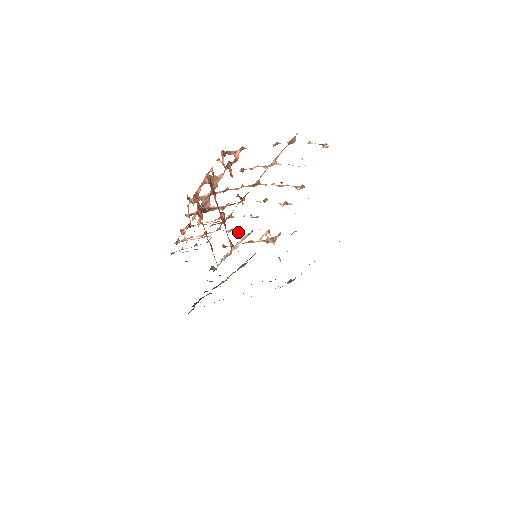
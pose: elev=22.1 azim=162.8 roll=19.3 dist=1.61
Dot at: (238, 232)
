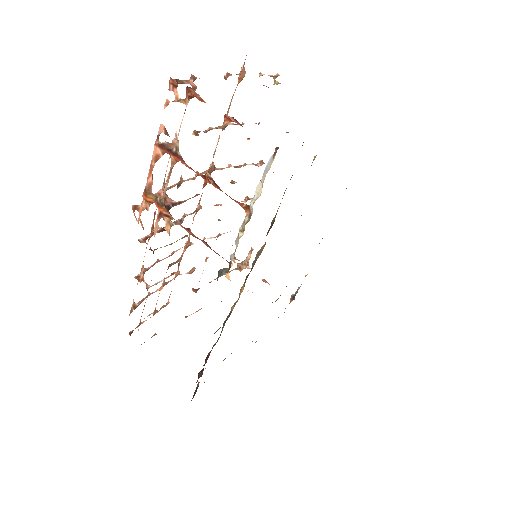
Dot at: (208, 257)
